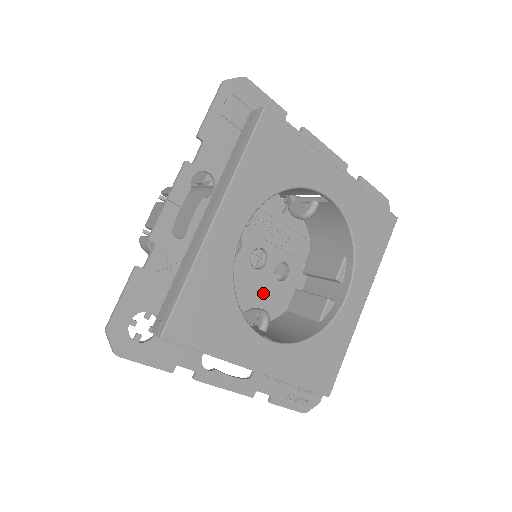
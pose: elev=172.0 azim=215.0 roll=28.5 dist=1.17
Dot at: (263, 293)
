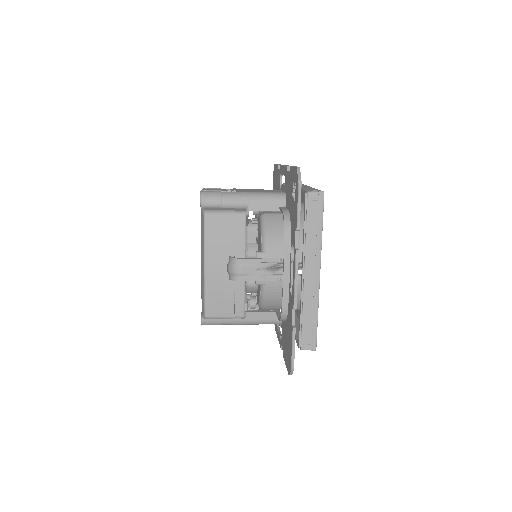
Dot at: occluded
